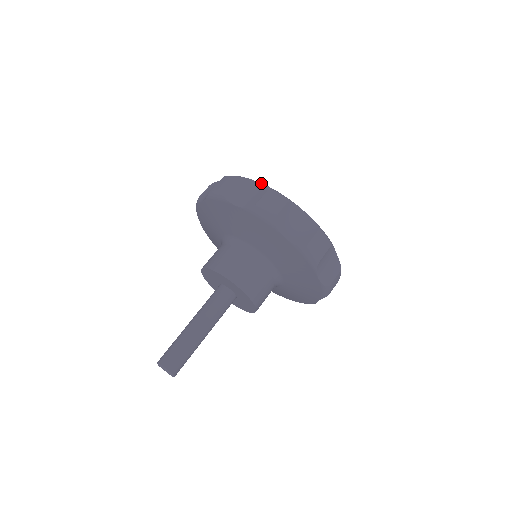
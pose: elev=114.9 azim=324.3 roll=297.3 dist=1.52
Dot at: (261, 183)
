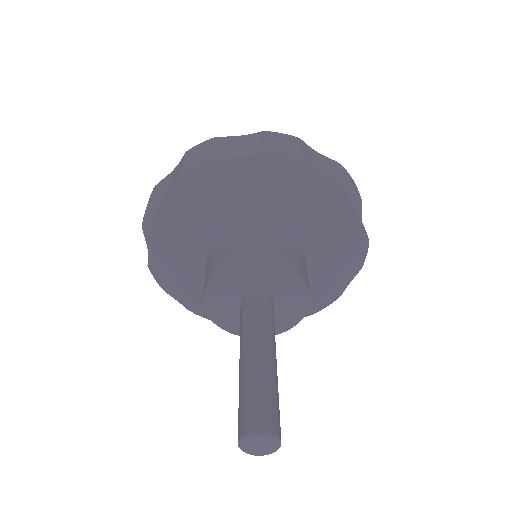
Dot at: occluded
